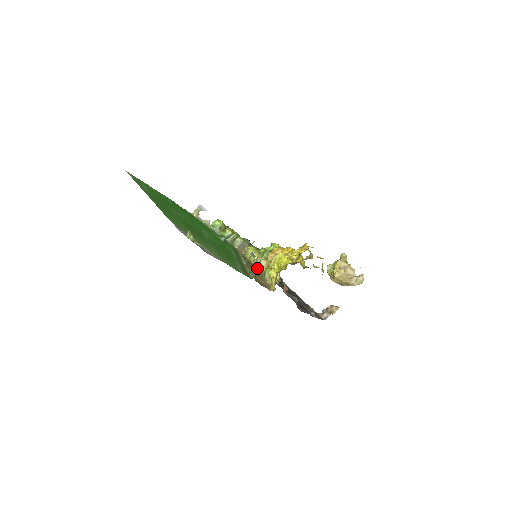
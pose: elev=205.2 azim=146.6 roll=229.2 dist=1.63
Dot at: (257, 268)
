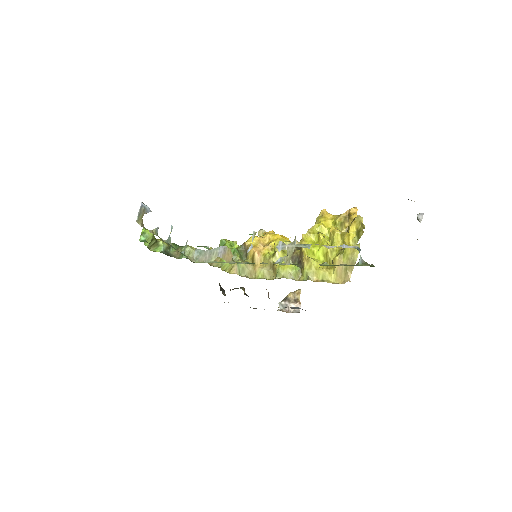
Dot at: occluded
